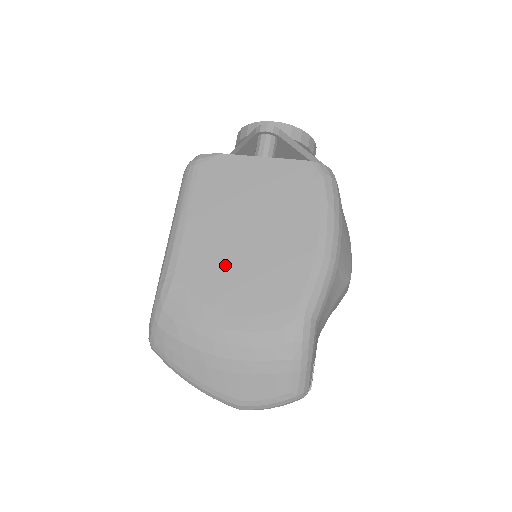
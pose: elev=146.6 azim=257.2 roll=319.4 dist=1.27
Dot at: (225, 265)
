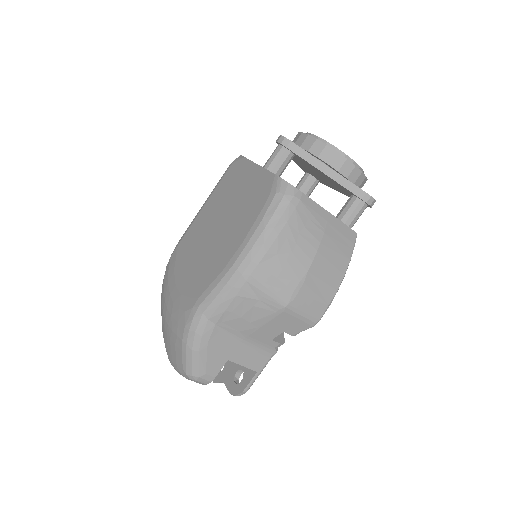
Dot at: (195, 248)
